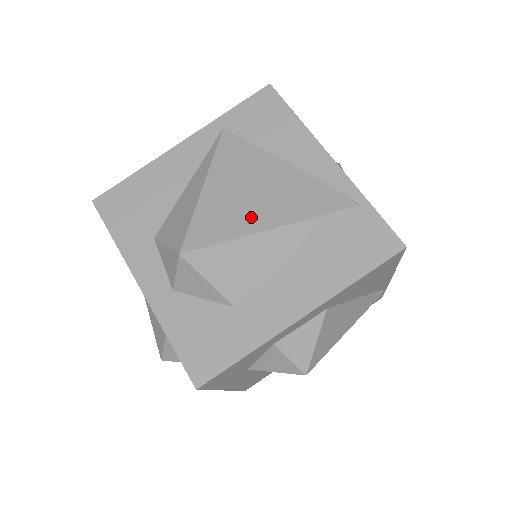
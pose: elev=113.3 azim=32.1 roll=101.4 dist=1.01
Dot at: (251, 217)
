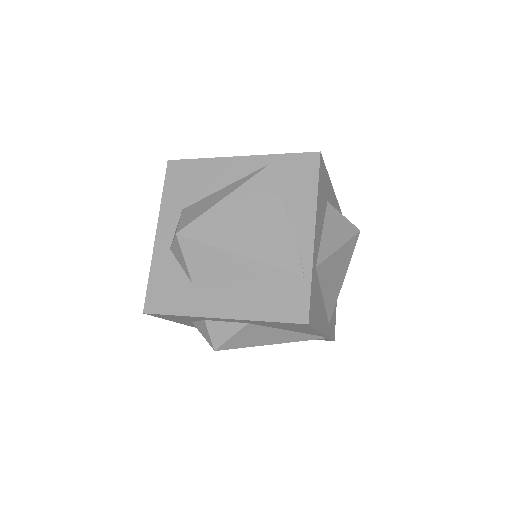
Dot at: (233, 238)
